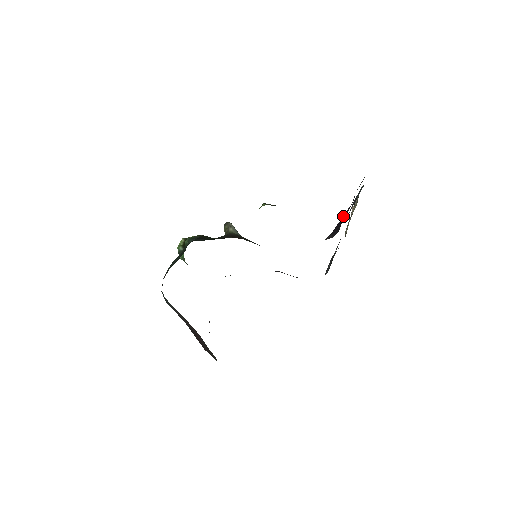
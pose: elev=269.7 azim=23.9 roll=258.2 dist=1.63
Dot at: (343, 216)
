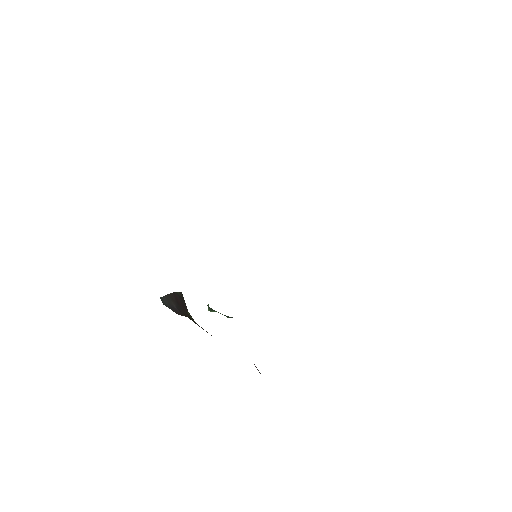
Dot at: occluded
